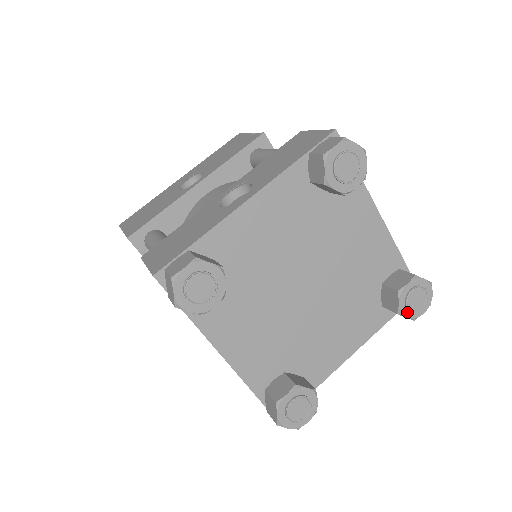
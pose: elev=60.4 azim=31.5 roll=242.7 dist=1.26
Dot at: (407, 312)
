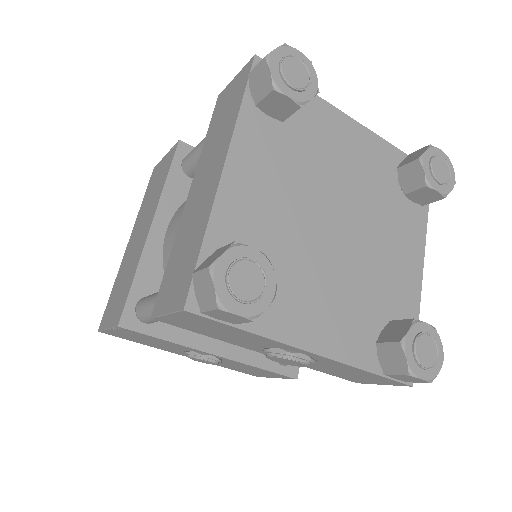
Dot at: (410, 352)
